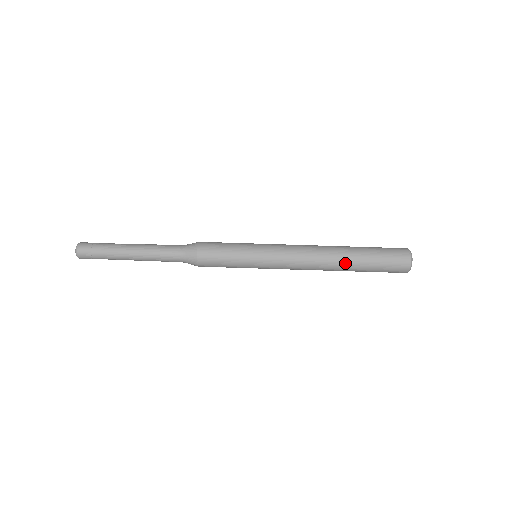
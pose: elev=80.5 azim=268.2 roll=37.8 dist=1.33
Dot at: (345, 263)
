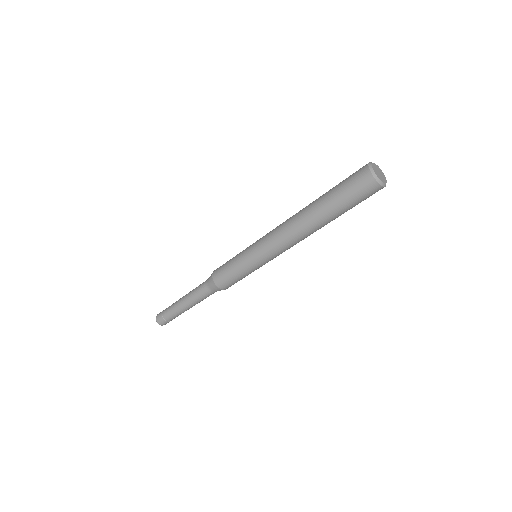
Dot at: (317, 219)
